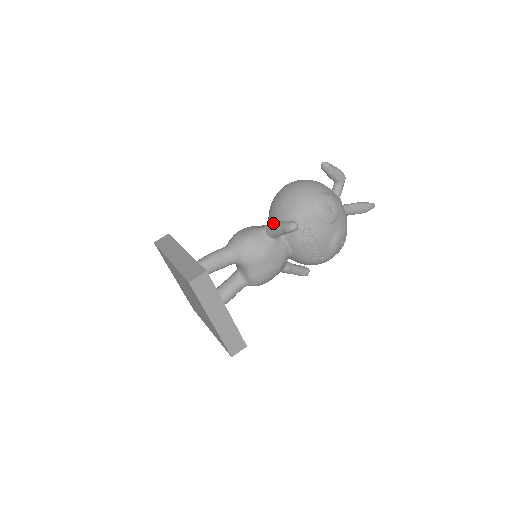
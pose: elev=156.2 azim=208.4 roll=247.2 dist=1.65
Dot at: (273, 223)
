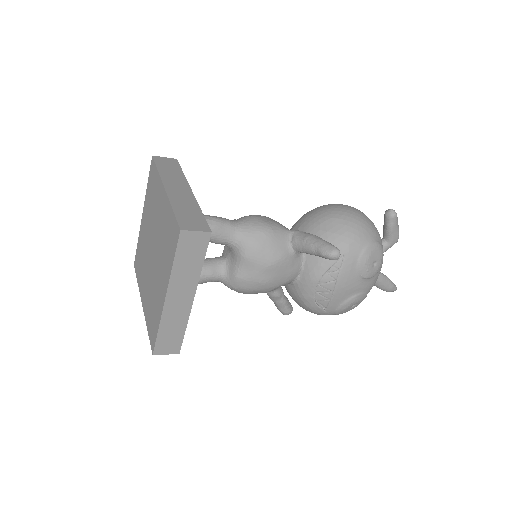
Dot at: (308, 234)
